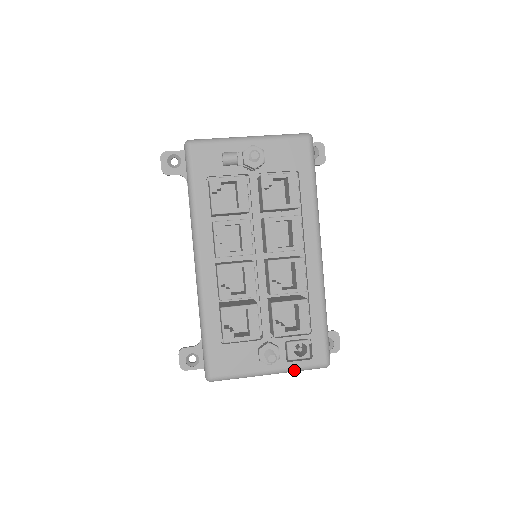
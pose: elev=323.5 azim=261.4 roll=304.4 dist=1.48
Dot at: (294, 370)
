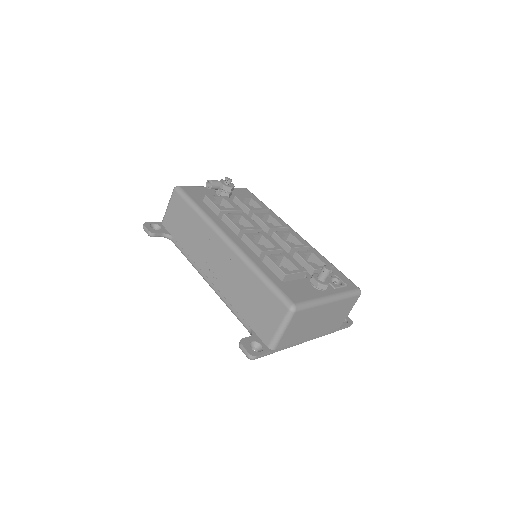
Dot at: (344, 295)
